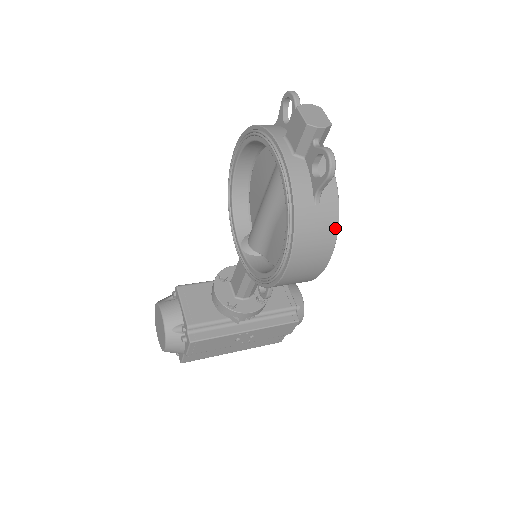
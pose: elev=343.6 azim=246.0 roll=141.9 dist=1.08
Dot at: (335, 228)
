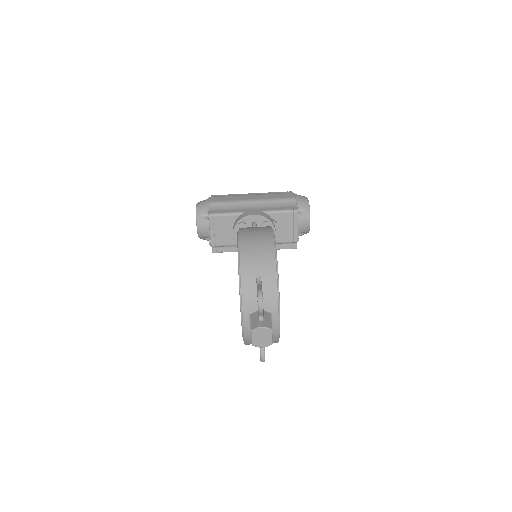
Dot at: occluded
